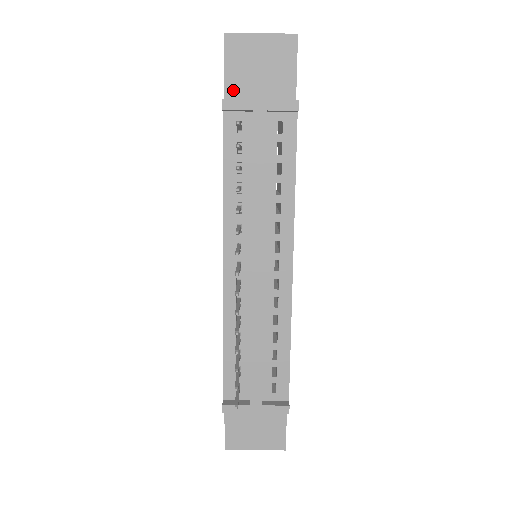
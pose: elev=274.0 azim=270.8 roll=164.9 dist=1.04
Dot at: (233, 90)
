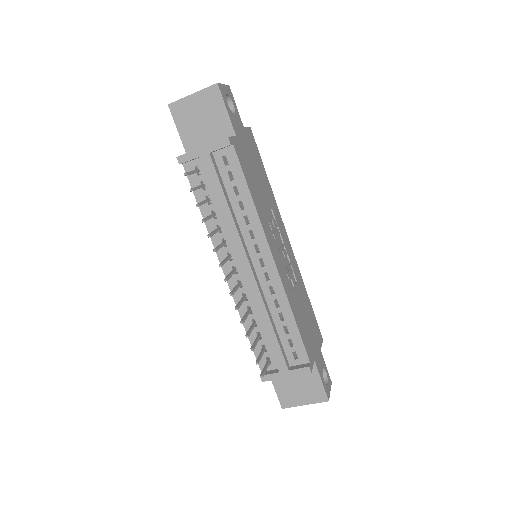
Dot at: (189, 143)
